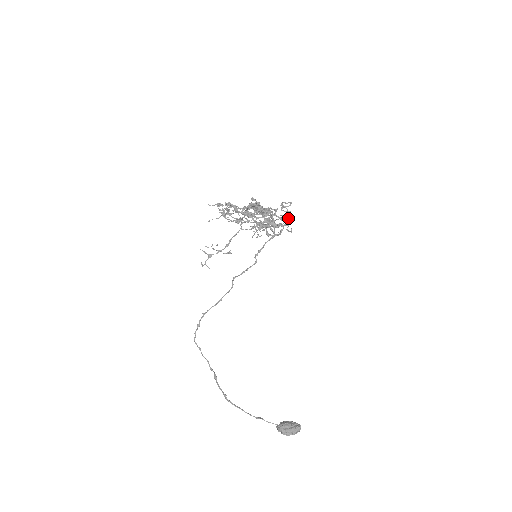
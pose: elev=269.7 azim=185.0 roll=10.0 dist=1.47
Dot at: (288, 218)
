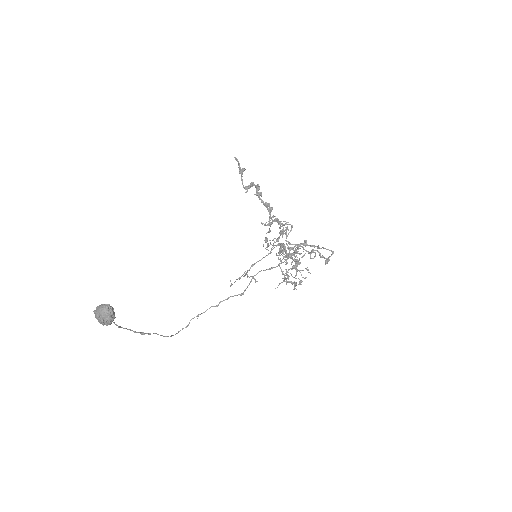
Dot at: (306, 240)
